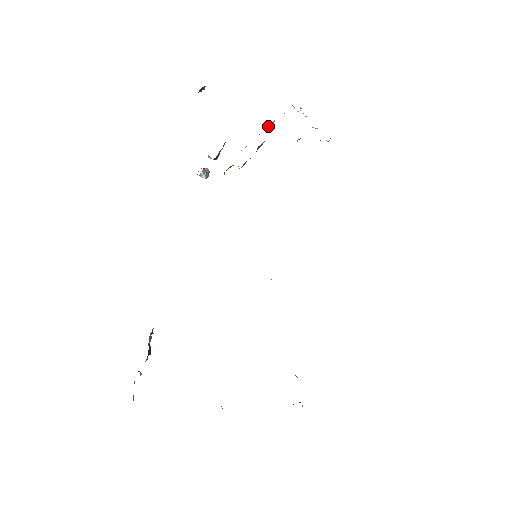
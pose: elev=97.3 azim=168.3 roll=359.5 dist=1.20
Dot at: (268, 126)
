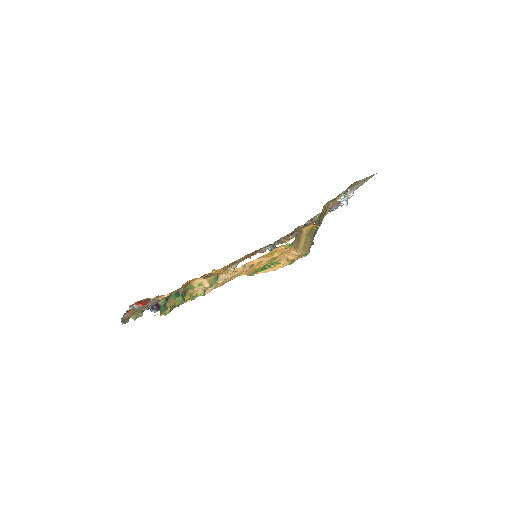
Dot at: occluded
